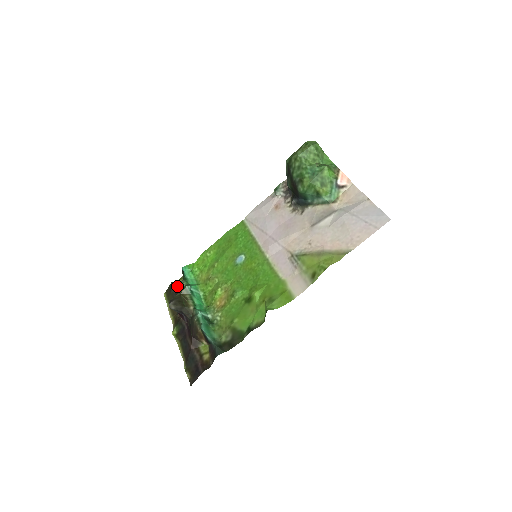
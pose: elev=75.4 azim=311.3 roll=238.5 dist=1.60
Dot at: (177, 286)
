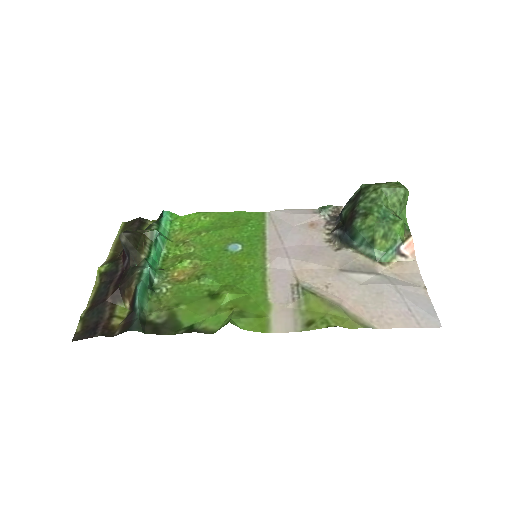
Dot at: (143, 225)
